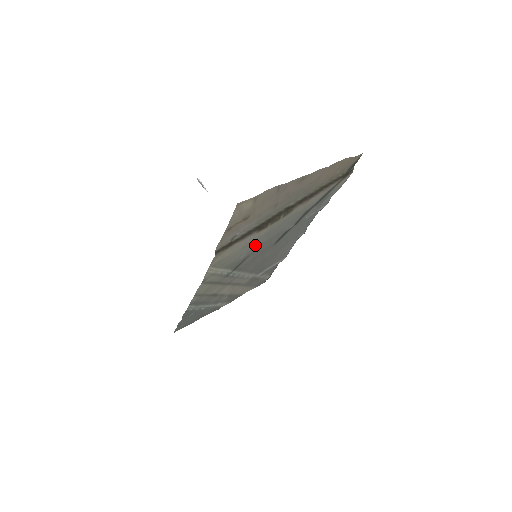
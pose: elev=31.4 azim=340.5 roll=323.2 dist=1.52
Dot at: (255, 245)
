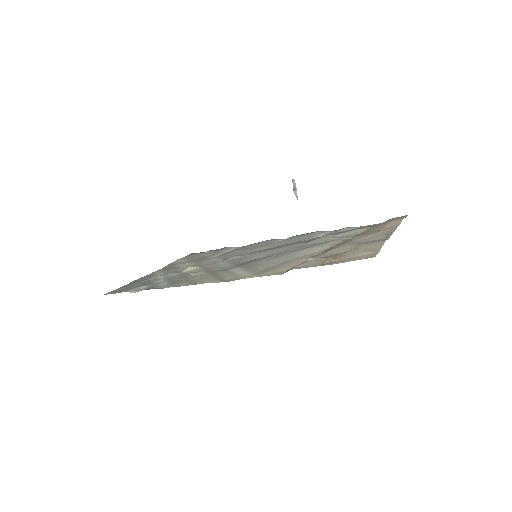
Dot at: (280, 255)
